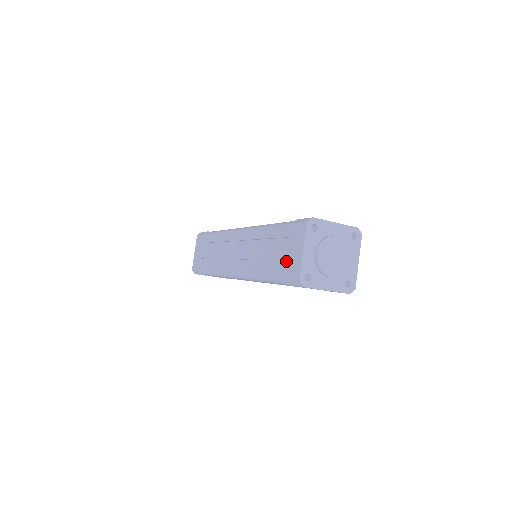
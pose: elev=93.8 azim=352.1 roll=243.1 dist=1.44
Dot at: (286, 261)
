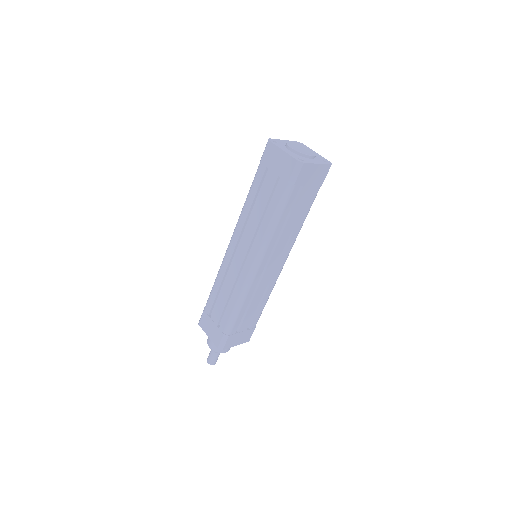
Dot at: (279, 175)
